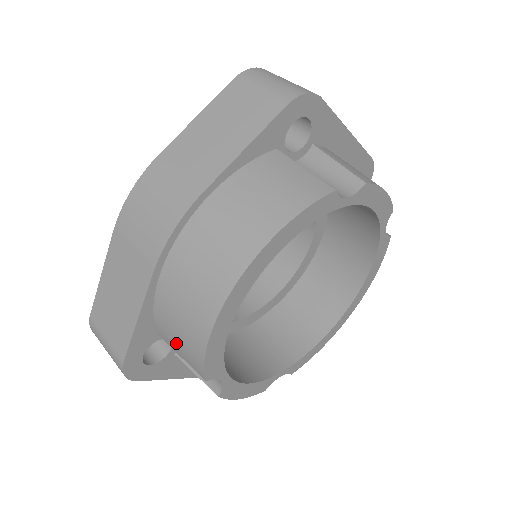
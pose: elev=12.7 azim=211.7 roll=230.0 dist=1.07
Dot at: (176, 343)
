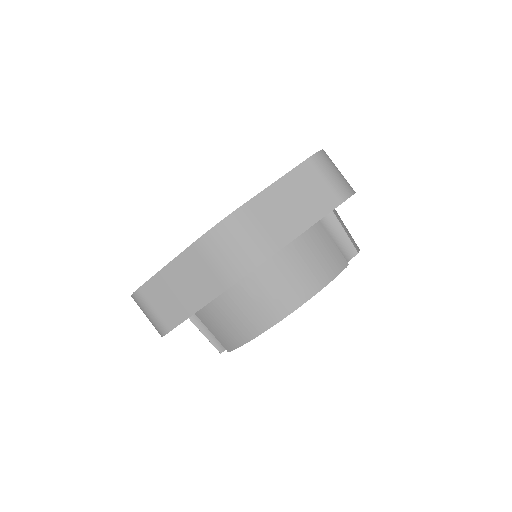
Dot at: (216, 328)
